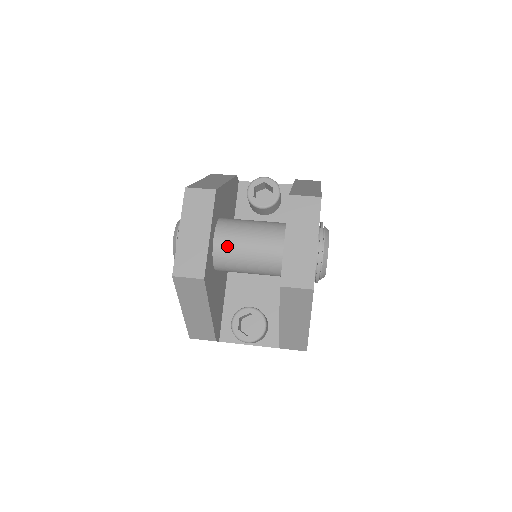
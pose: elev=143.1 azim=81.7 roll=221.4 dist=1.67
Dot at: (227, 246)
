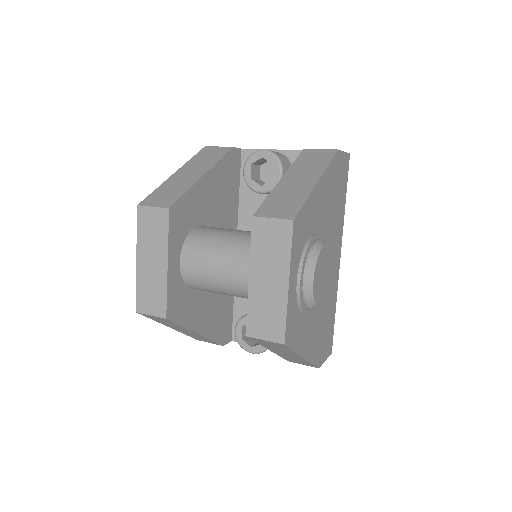
Dot at: (195, 272)
